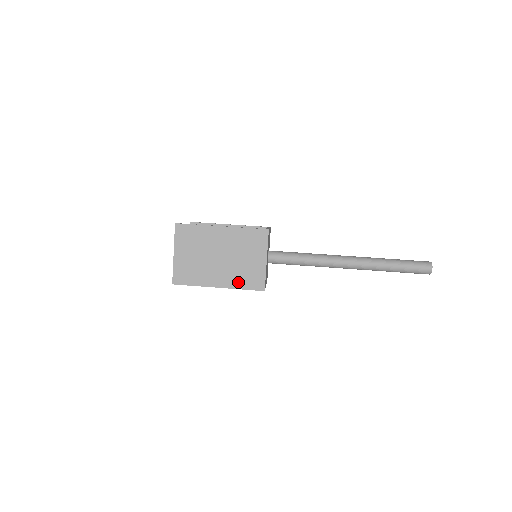
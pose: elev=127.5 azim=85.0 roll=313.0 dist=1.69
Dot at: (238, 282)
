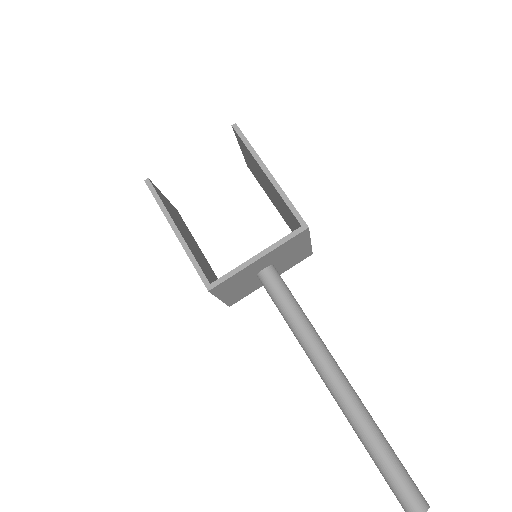
Dot at: occluded
